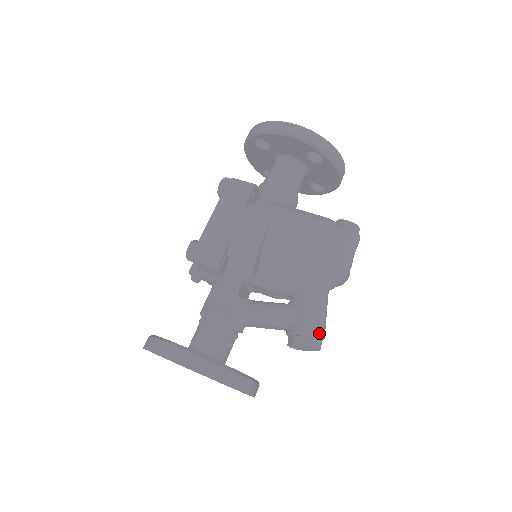
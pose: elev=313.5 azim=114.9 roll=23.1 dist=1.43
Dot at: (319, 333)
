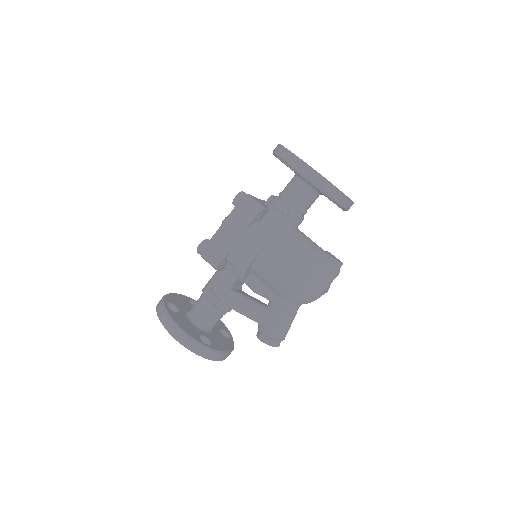
Dot at: (278, 338)
